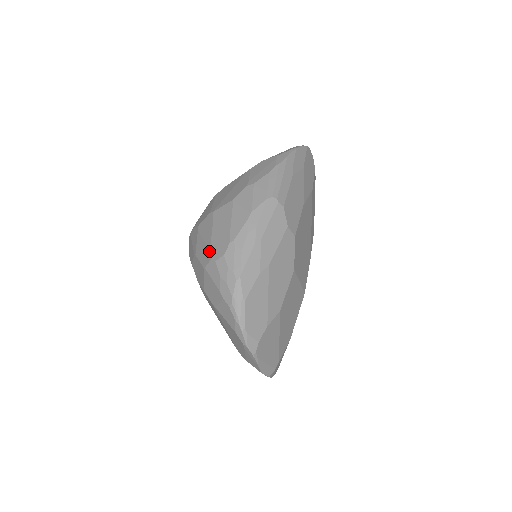
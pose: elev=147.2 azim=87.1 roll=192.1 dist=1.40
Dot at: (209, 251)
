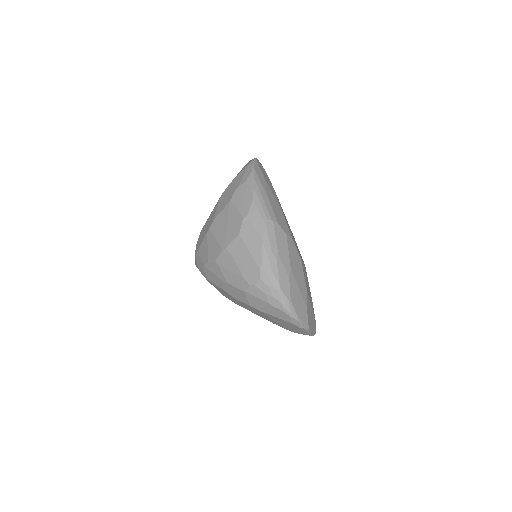
Dot at: (243, 279)
